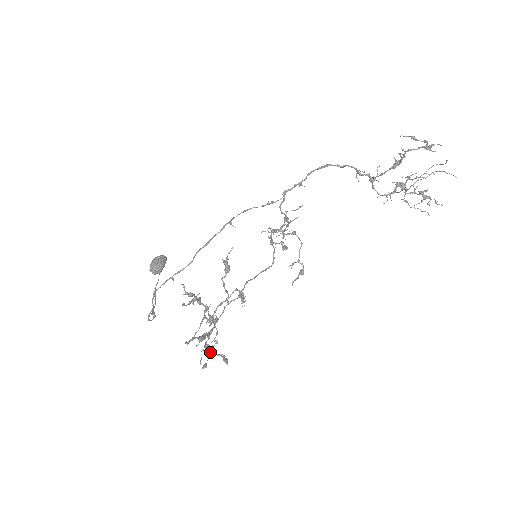
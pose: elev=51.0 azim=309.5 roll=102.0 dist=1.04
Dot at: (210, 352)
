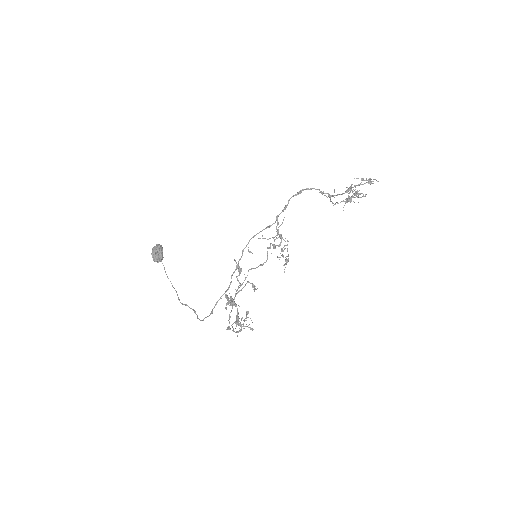
Dot at: occluded
